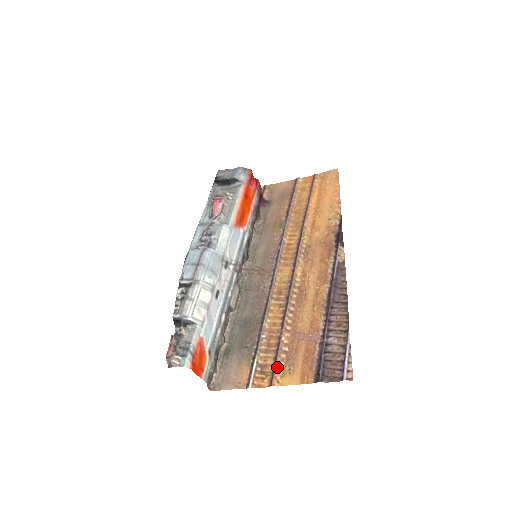
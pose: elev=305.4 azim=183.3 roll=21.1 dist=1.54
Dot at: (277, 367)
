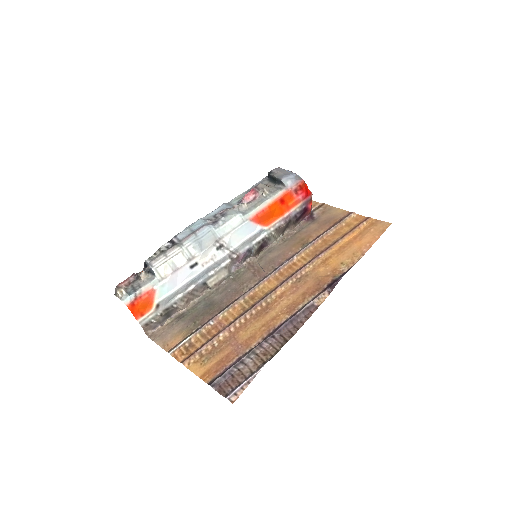
Dot at: (198, 352)
